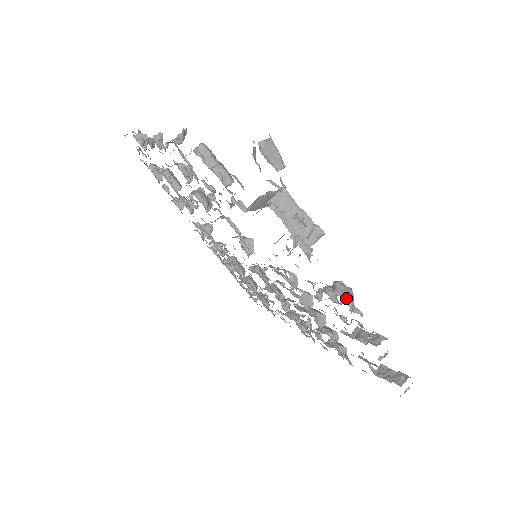
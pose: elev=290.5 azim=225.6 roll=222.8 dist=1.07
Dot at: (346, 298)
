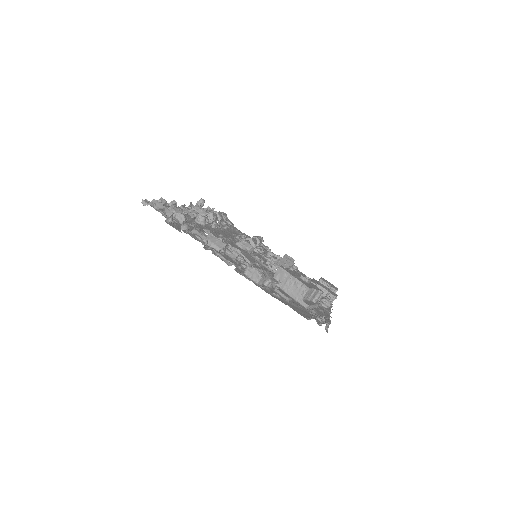
Dot at: (328, 307)
